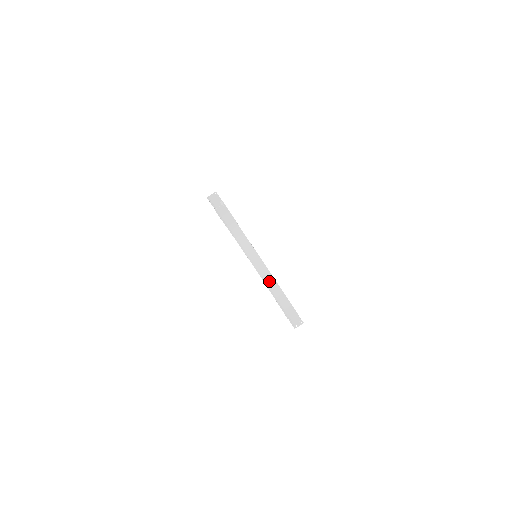
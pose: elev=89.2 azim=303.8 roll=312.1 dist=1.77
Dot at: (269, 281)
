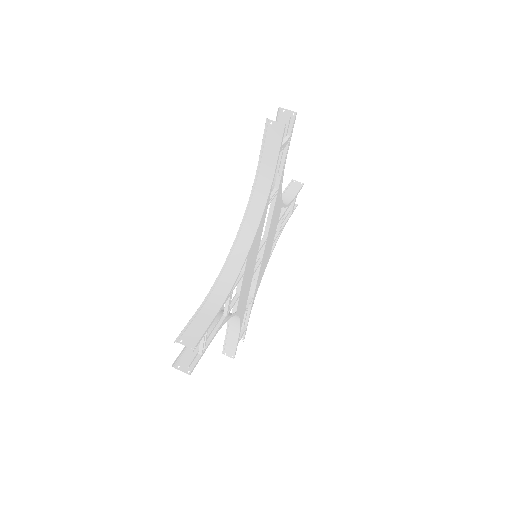
Dot at: (224, 282)
